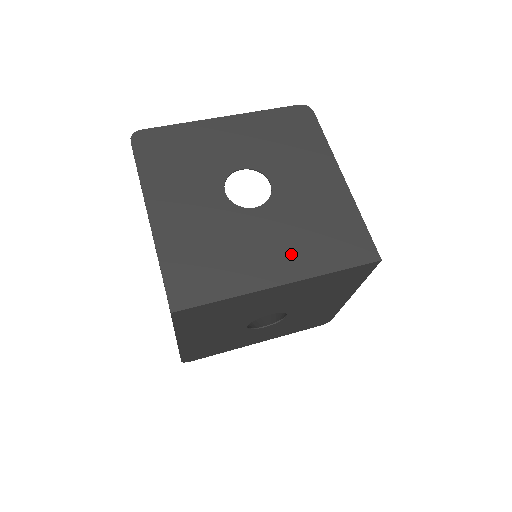
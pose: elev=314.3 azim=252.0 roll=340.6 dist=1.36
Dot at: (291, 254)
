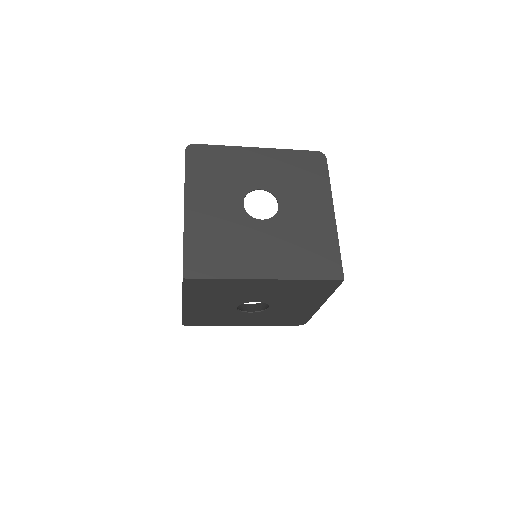
Dot at: (279, 259)
